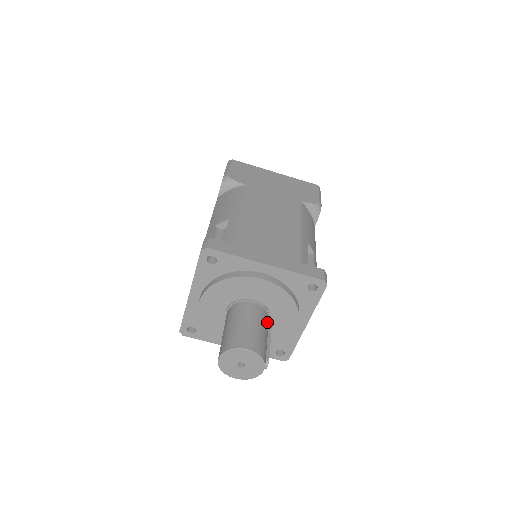
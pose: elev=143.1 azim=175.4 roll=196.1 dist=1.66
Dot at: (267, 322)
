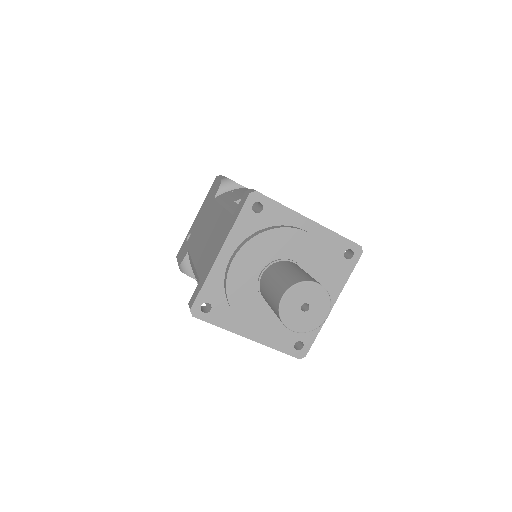
Dot at: occluded
